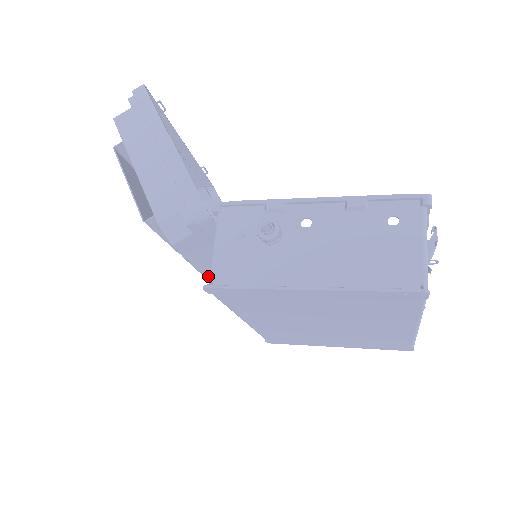
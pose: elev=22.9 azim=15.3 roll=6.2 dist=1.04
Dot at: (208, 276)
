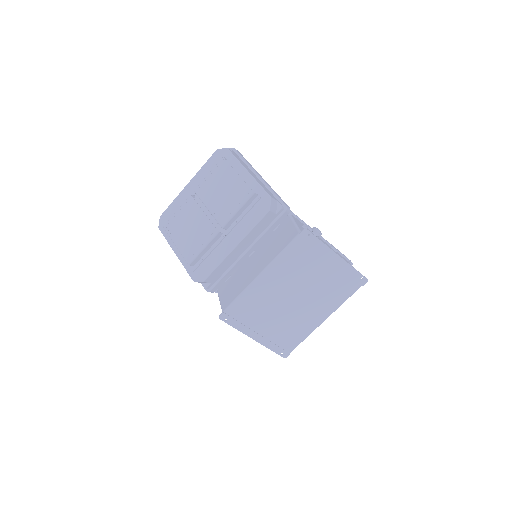
Dot at: (236, 247)
